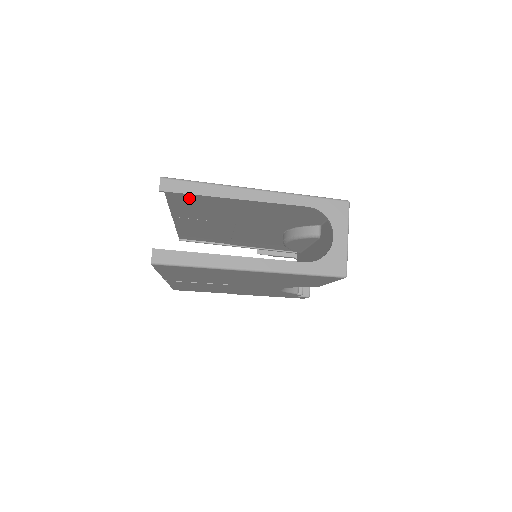
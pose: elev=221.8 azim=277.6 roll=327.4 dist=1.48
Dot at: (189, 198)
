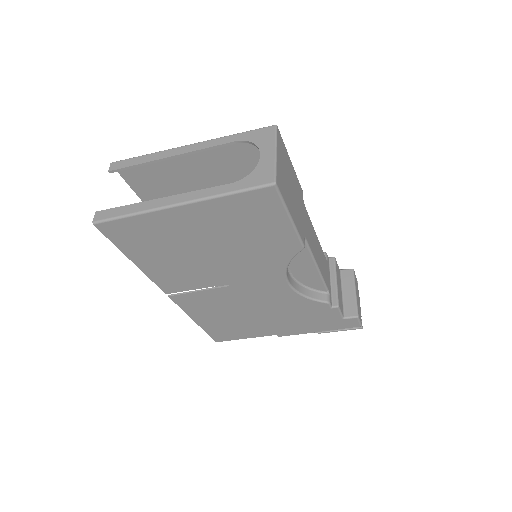
Dot at: (157, 192)
